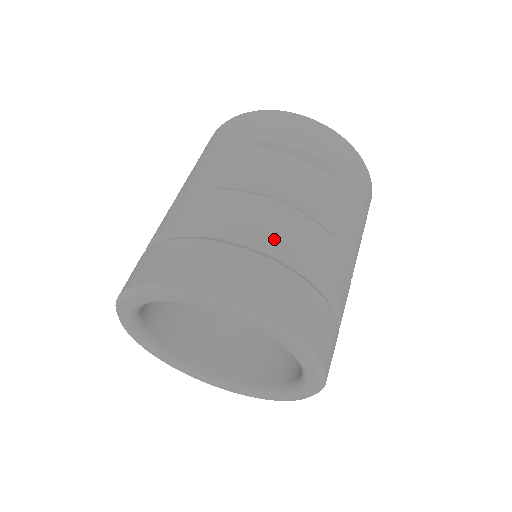
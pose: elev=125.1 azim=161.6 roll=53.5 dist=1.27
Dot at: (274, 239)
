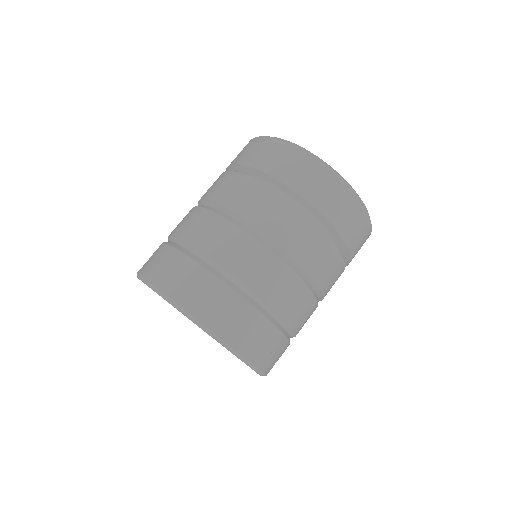
Dot at: (278, 304)
